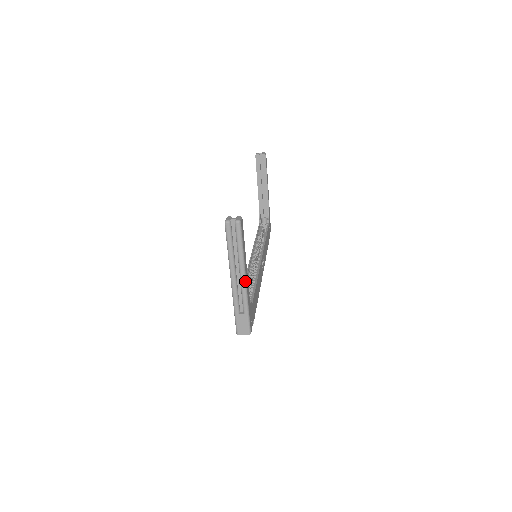
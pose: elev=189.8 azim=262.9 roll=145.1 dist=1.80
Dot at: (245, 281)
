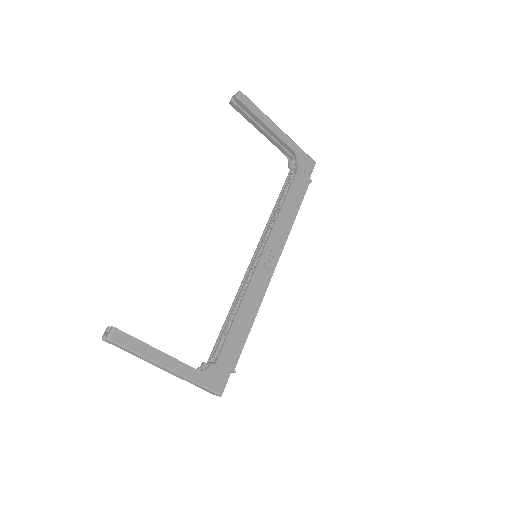
Dot at: (168, 370)
